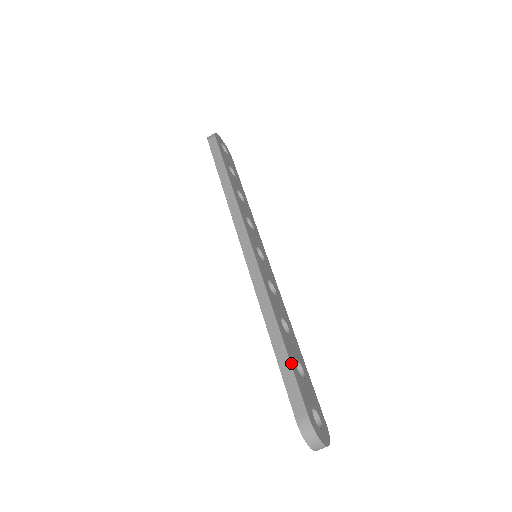
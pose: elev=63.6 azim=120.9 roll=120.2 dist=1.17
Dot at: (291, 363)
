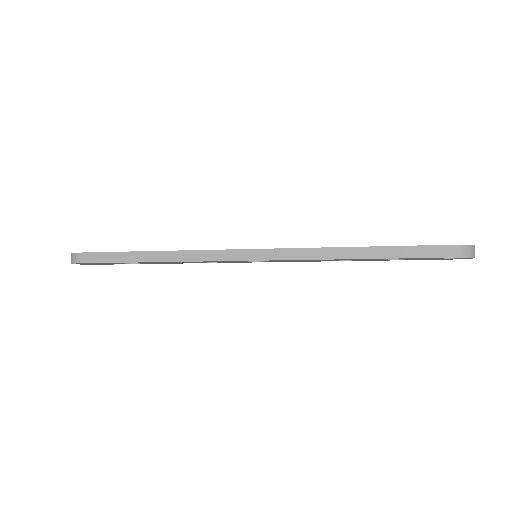
Dot at: (398, 246)
